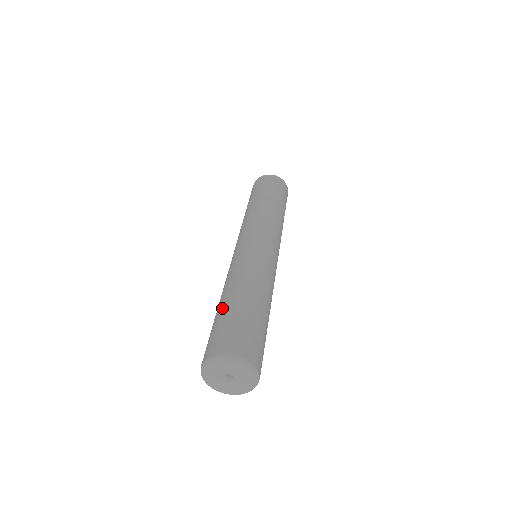
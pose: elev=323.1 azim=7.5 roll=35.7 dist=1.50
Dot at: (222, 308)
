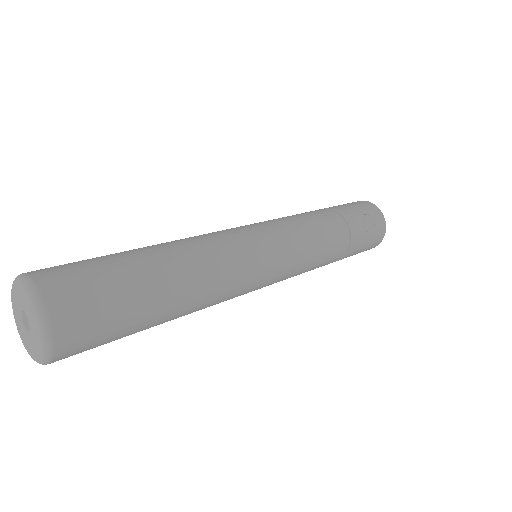
Dot at: (125, 251)
